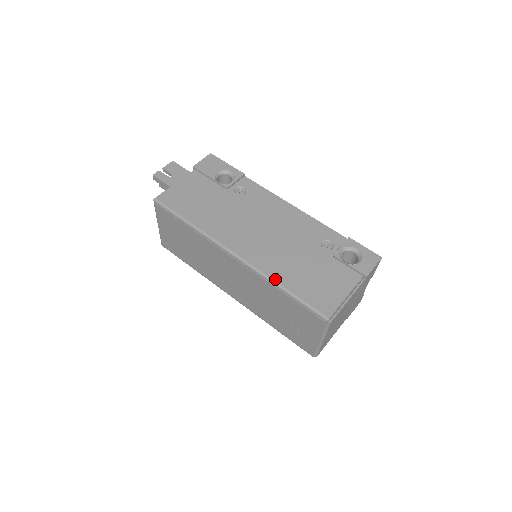
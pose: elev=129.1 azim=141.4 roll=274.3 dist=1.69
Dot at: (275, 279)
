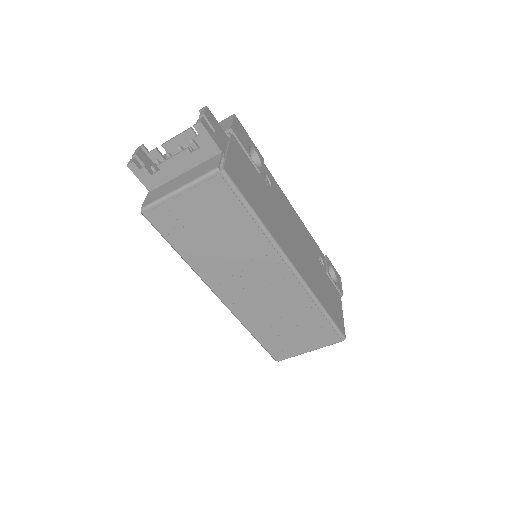
Dot at: (318, 298)
